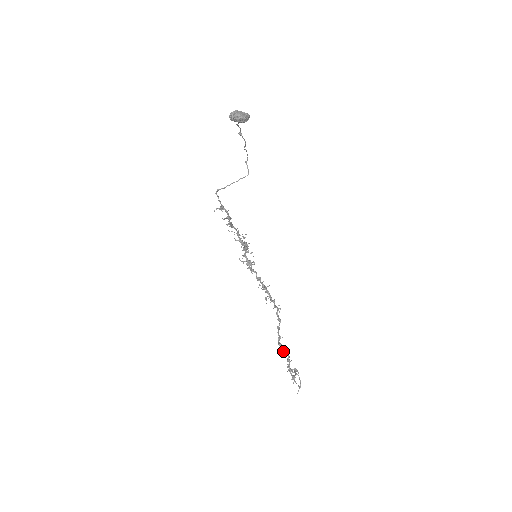
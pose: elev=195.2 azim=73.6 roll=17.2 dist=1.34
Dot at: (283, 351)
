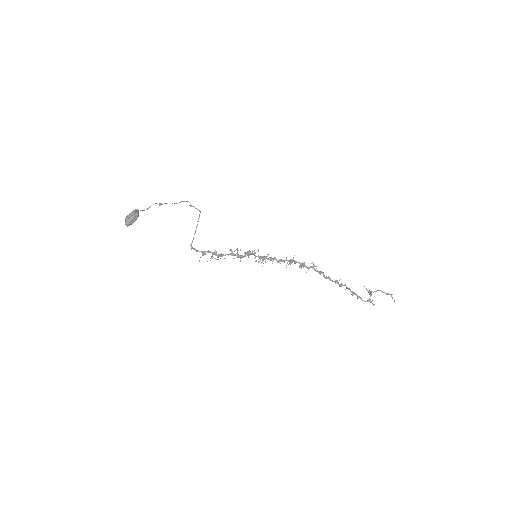
Dot at: occluded
